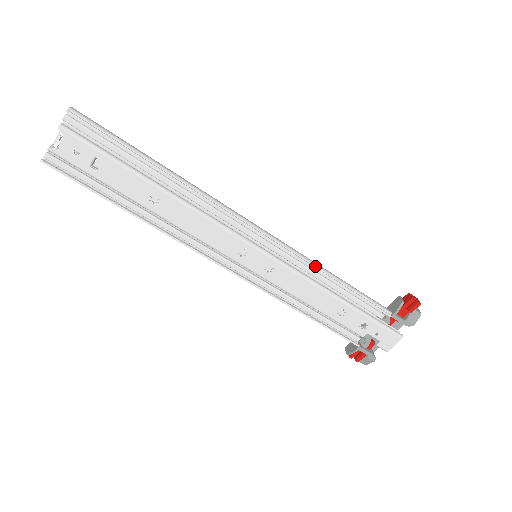
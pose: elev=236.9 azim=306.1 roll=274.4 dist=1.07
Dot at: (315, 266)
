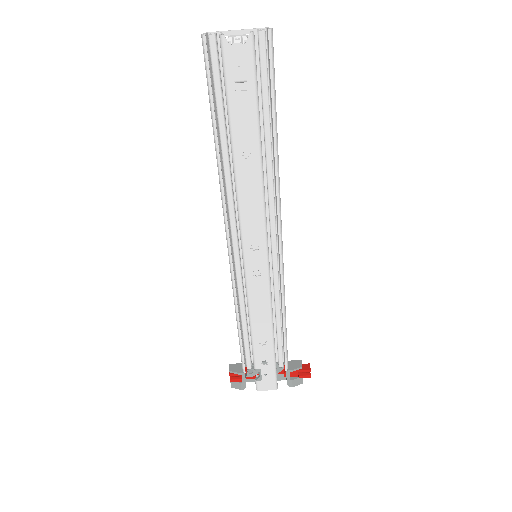
Dot at: (284, 299)
